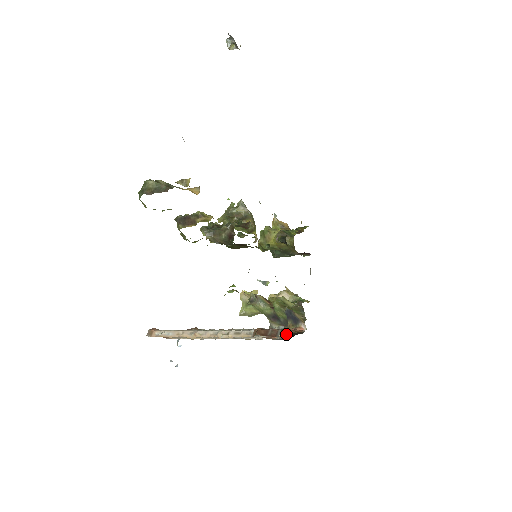
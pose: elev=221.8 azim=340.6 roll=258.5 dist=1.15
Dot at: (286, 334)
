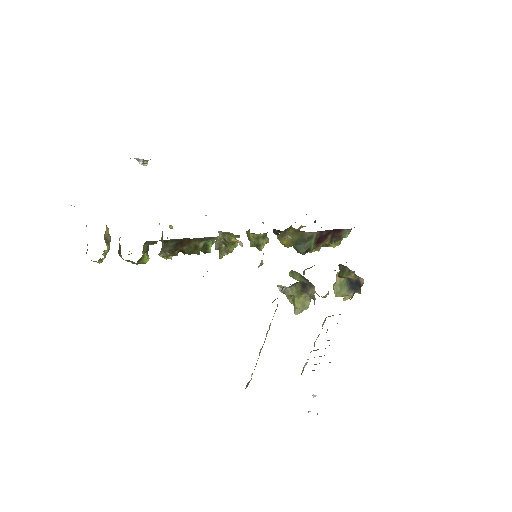
Dot at: (314, 288)
